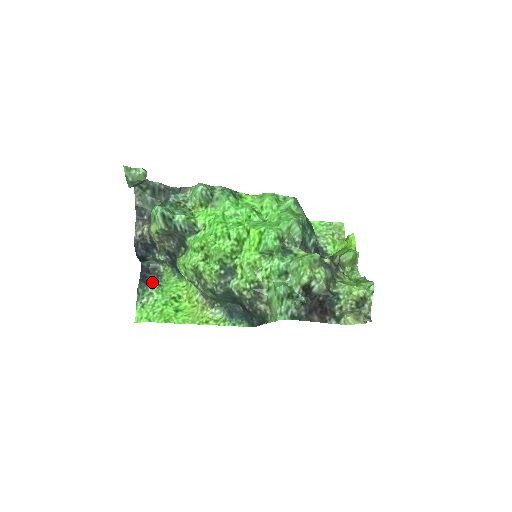
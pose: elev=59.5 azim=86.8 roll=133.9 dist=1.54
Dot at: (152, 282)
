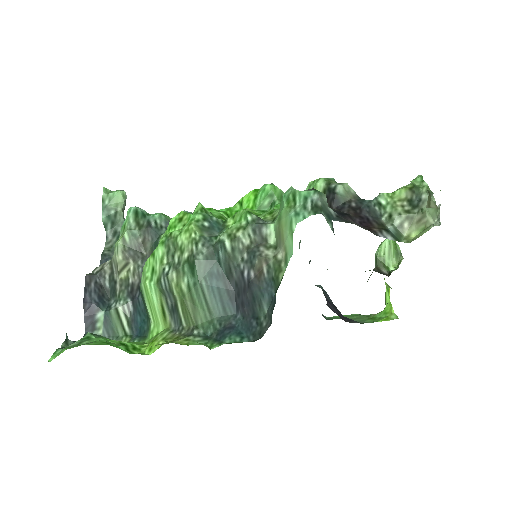
Dot at: occluded
